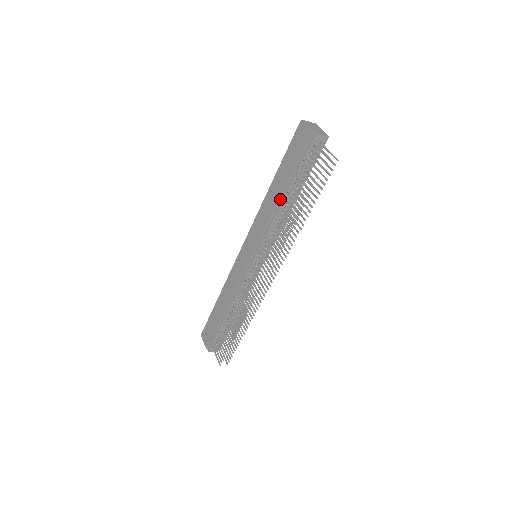
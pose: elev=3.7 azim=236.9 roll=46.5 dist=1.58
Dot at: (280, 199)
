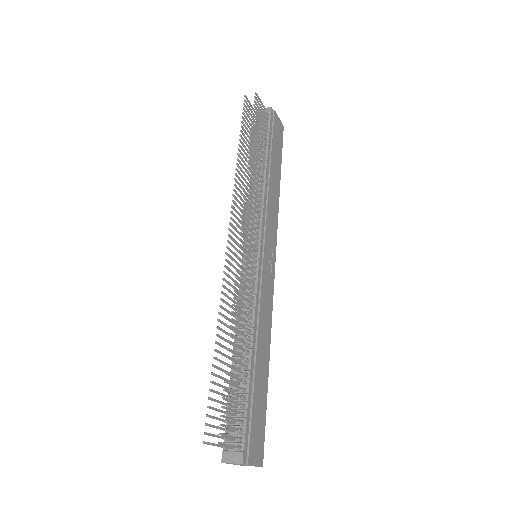
Dot at: occluded
